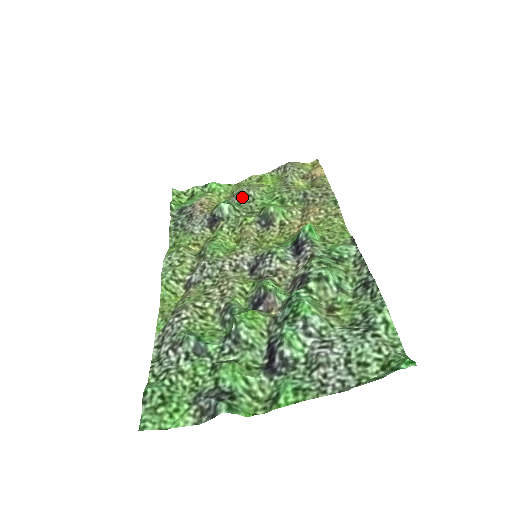
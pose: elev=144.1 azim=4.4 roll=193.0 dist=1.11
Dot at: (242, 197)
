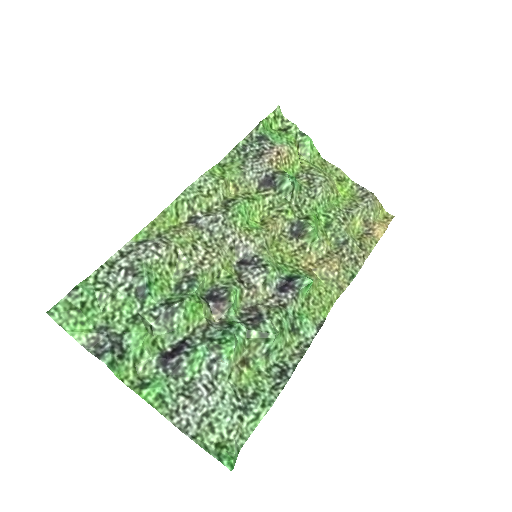
Dot at: (310, 184)
